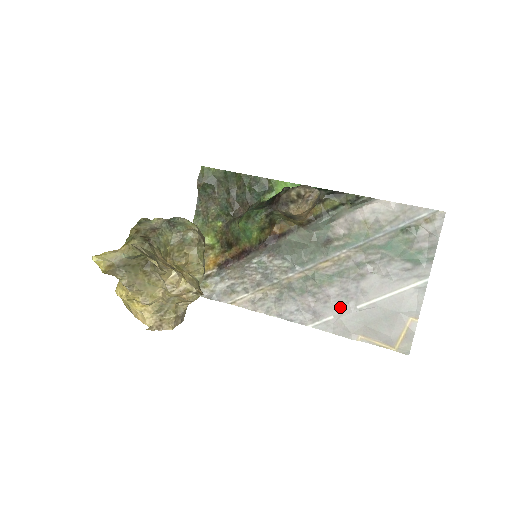
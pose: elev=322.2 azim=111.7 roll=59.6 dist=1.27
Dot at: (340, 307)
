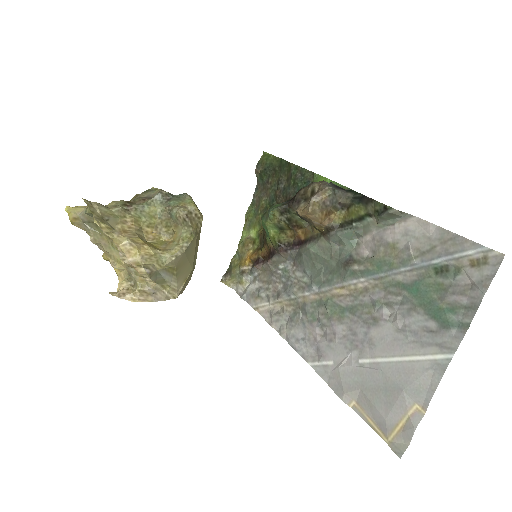
Dot at: (342, 353)
